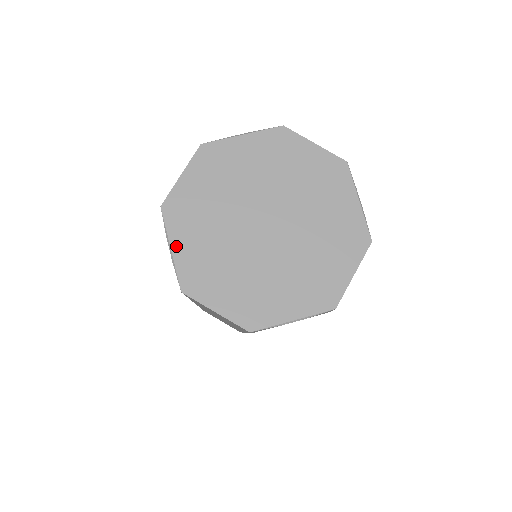
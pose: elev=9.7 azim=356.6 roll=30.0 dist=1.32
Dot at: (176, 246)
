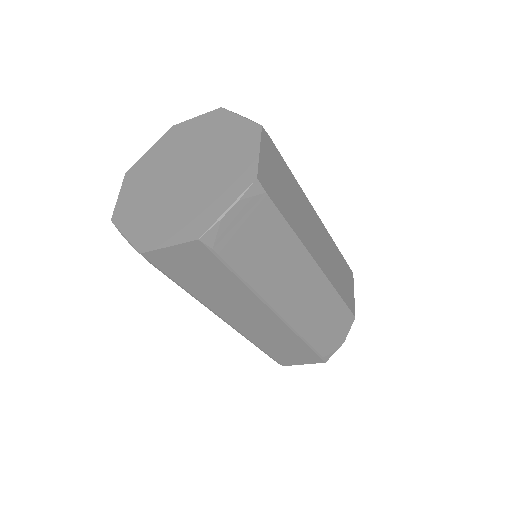
Dot at: (127, 232)
